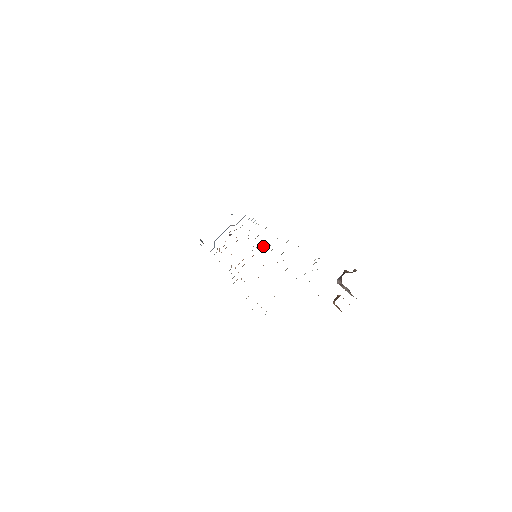
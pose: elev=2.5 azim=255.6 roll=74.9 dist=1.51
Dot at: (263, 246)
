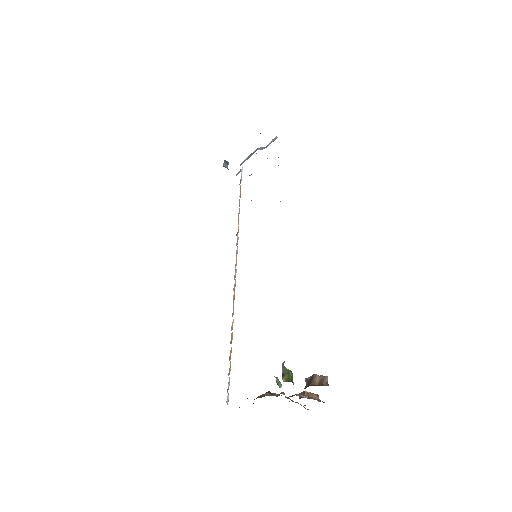
Dot at: occluded
